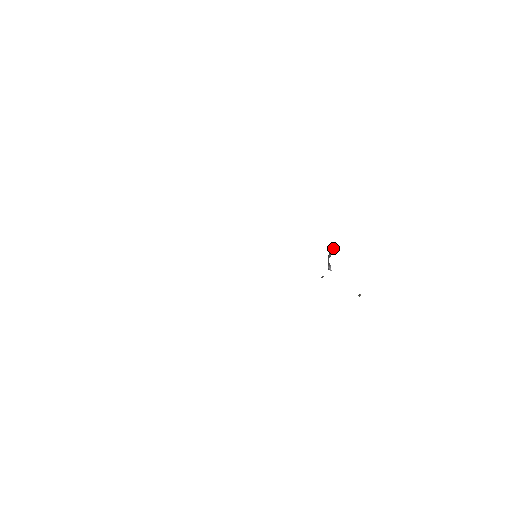
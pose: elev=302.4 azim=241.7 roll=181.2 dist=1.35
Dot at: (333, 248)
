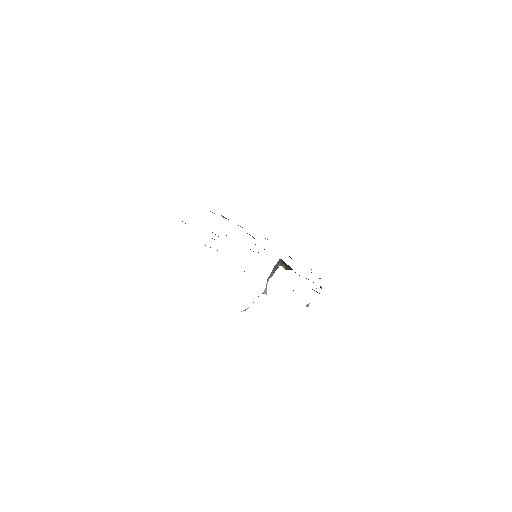
Dot at: (282, 263)
